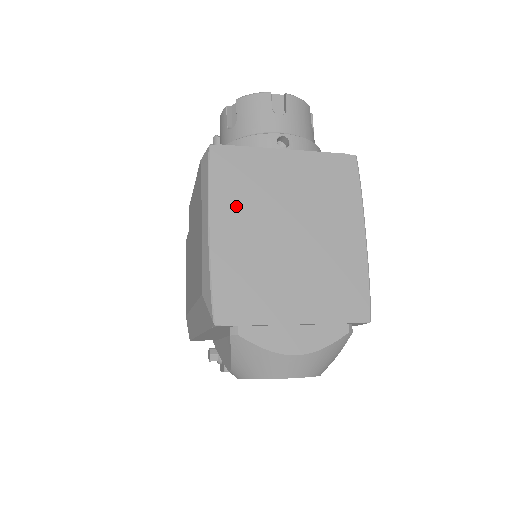
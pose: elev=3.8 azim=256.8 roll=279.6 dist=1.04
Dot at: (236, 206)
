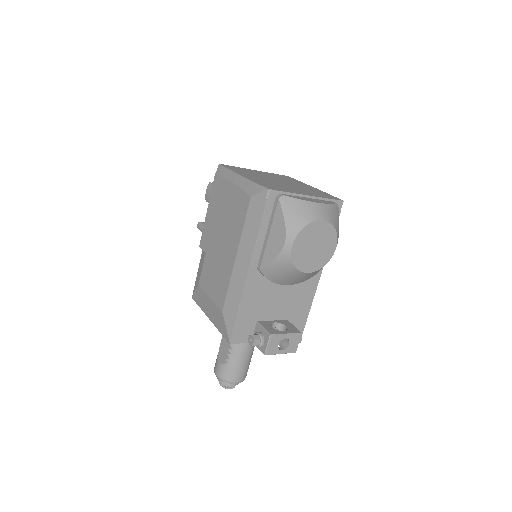
Dot at: (247, 174)
